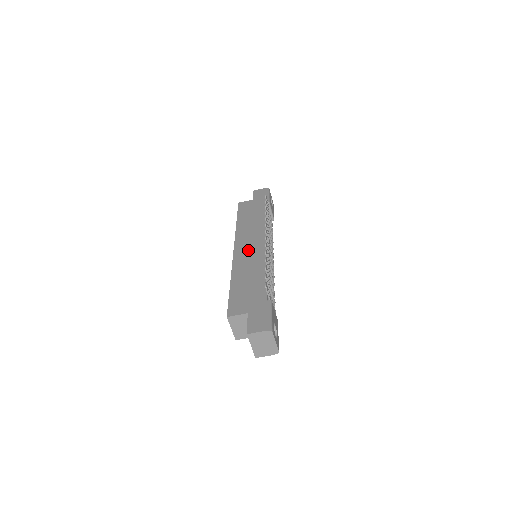
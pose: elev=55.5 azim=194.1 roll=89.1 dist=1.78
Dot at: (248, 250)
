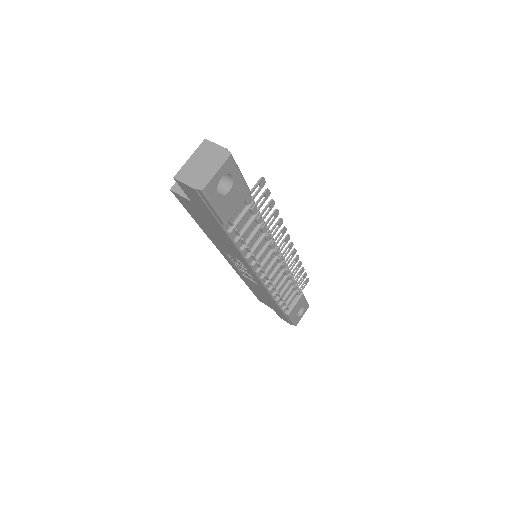
Dot at: occluded
